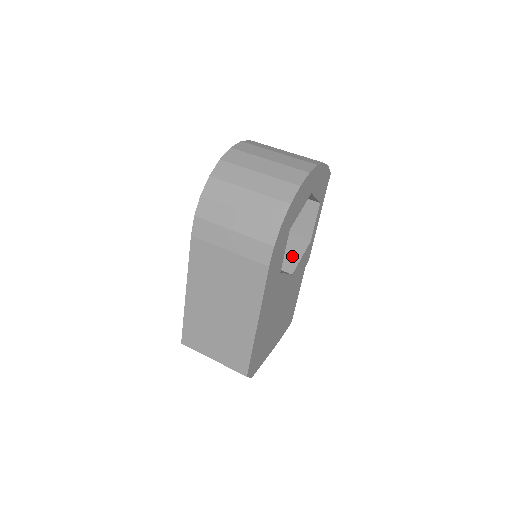
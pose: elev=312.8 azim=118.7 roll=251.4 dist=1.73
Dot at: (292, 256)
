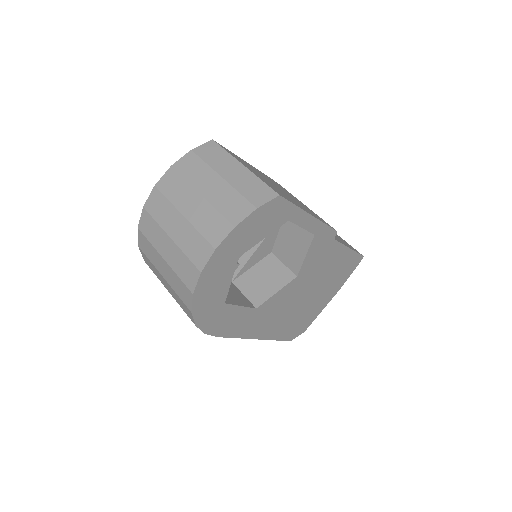
Dot at: (296, 252)
